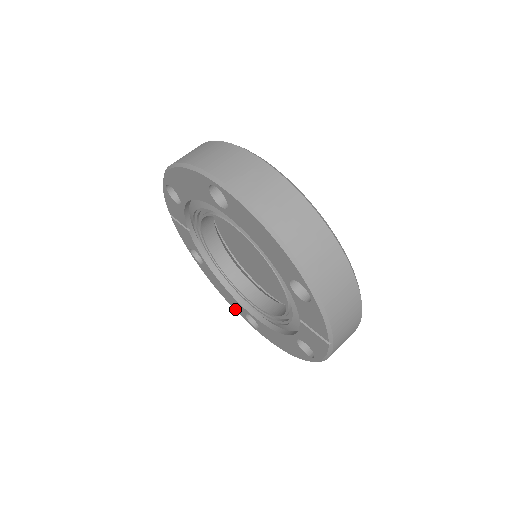
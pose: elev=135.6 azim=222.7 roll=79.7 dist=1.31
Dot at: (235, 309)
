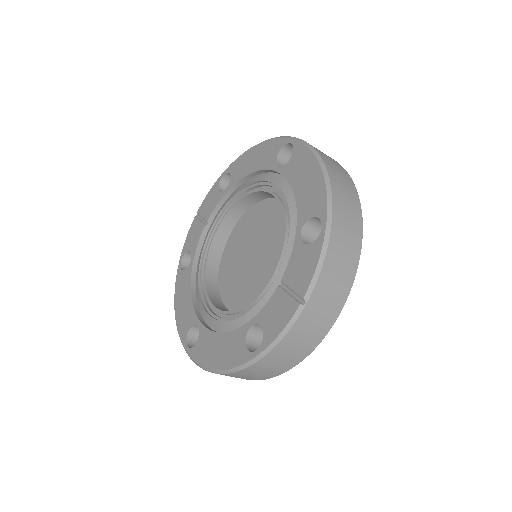
Dot at: (179, 327)
